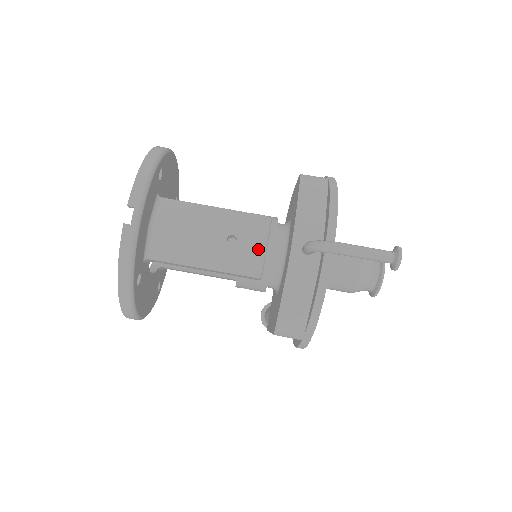
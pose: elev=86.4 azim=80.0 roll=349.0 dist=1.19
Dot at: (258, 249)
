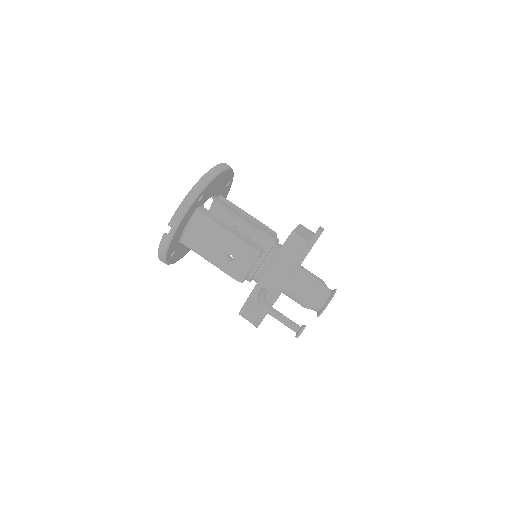
Dot at: (245, 268)
